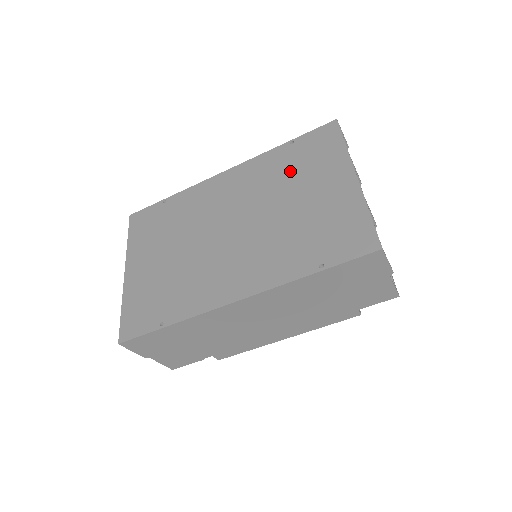
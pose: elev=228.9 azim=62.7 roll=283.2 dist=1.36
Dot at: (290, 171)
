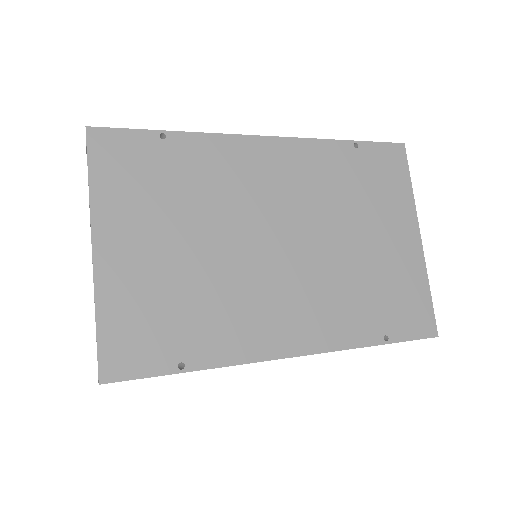
Dot at: (355, 190)
